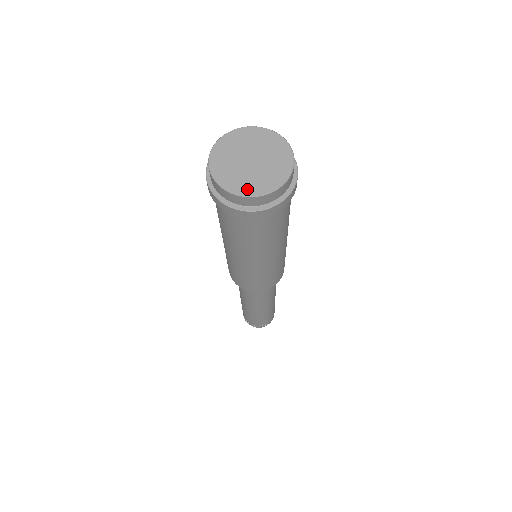
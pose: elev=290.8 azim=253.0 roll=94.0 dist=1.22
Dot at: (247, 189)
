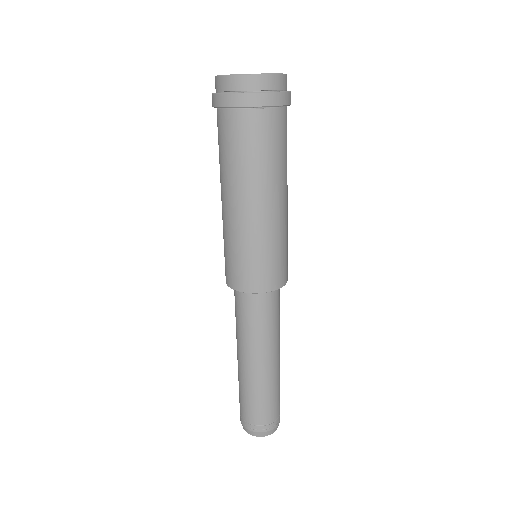
Dot at: (255, 74)
